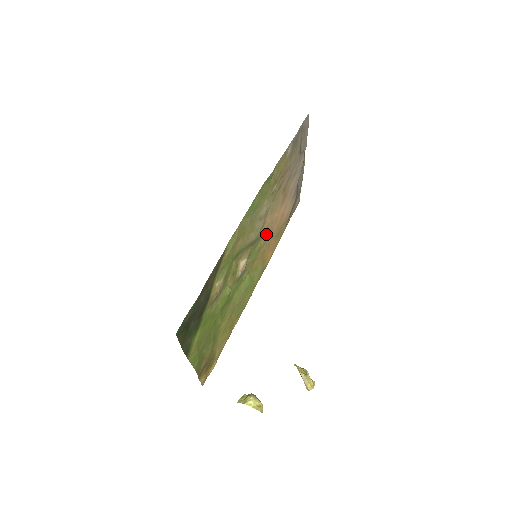
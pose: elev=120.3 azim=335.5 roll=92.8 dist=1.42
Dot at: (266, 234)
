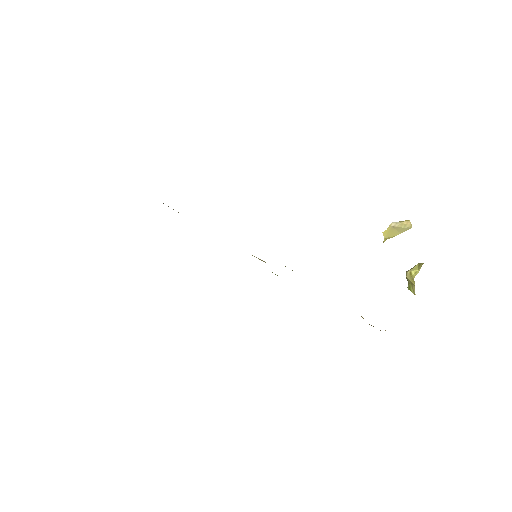
Dot at: occluded
